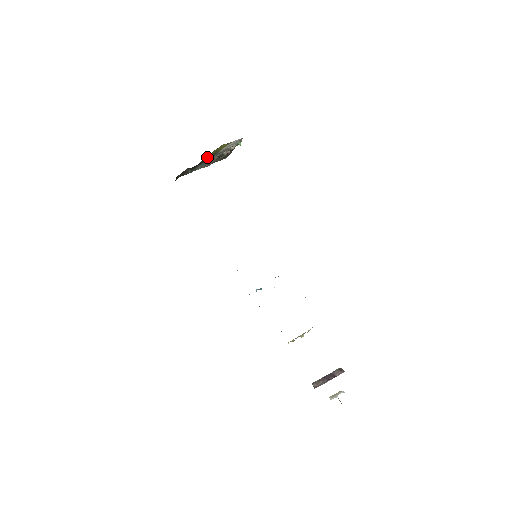
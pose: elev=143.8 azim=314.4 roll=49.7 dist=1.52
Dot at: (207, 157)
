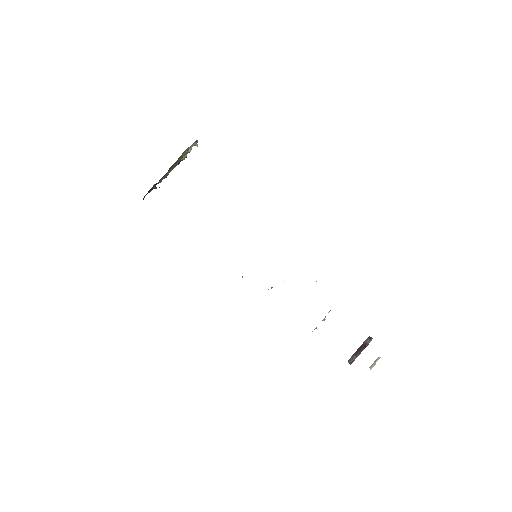
Dot at: (170, 167)
